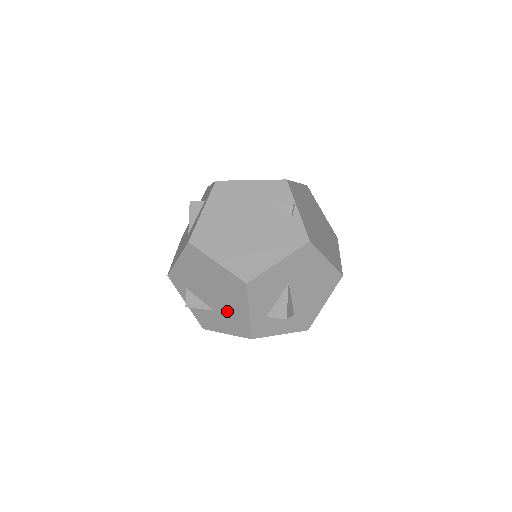
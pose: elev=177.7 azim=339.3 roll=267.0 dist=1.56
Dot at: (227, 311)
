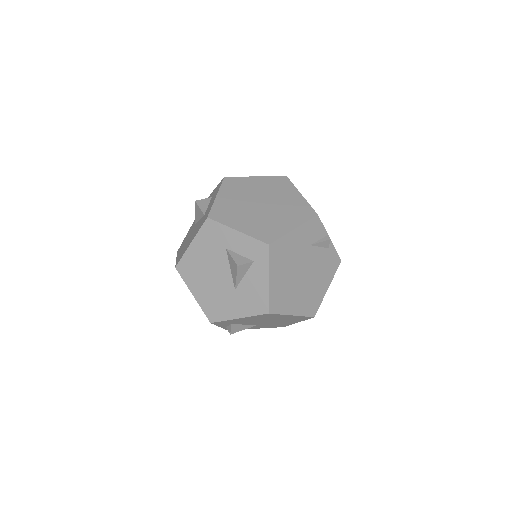
Dot at: (273, 324)
